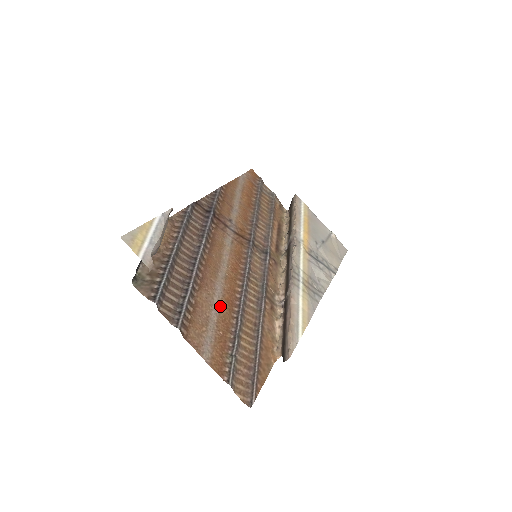
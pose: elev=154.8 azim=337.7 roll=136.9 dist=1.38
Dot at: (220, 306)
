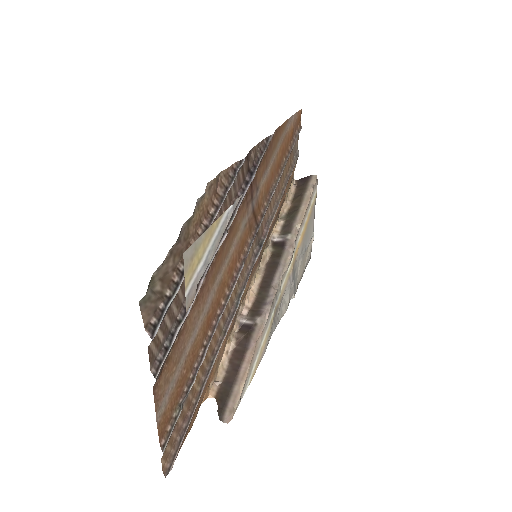
Dot at: (200, 329)
